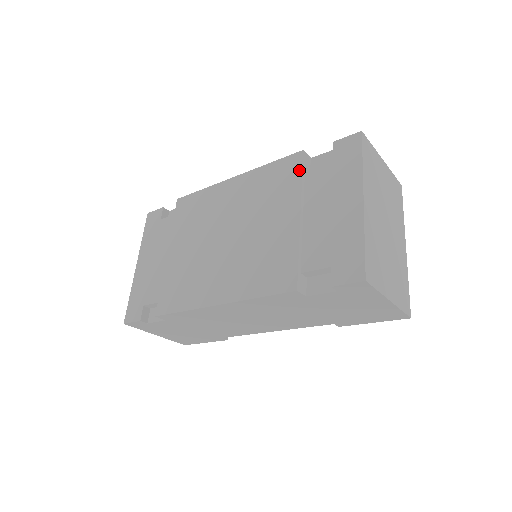
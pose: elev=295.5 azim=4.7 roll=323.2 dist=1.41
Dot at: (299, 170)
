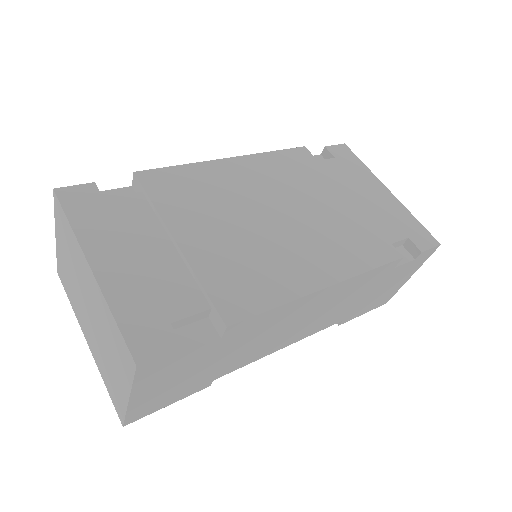
Dot at: (316, 162)
